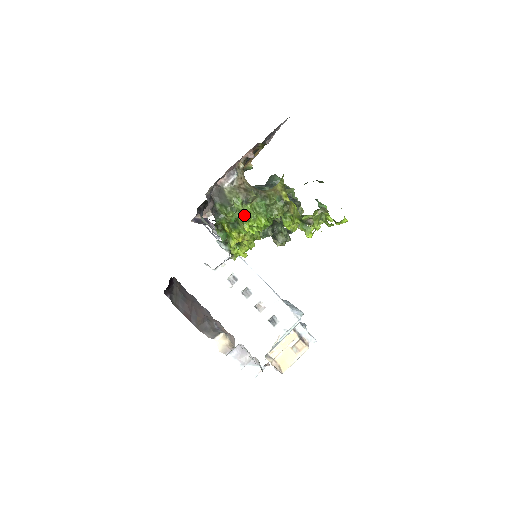
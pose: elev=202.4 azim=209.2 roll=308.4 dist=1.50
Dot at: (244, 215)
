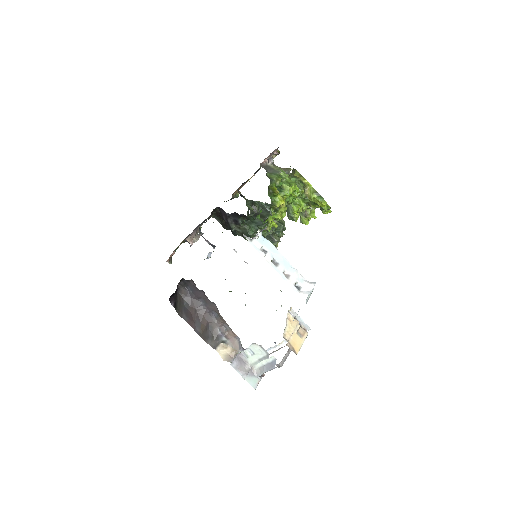
Dot at: (287, 182)
